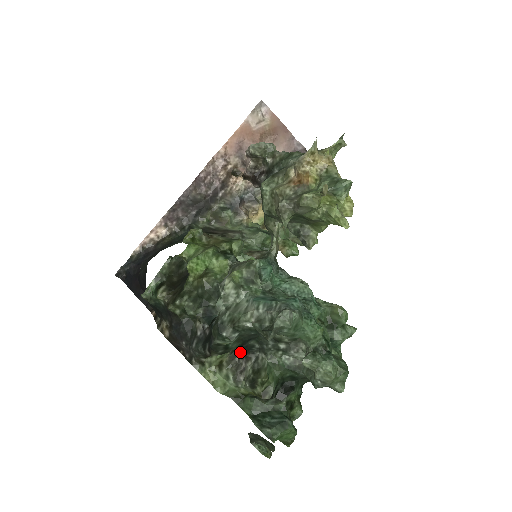
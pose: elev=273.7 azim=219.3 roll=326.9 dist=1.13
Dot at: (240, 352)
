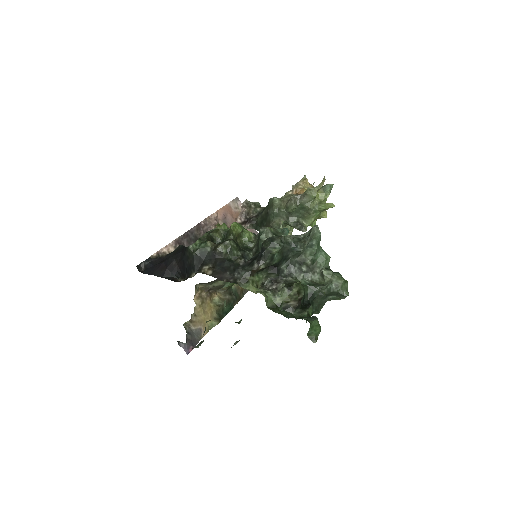
Dot at: (270, 281)
